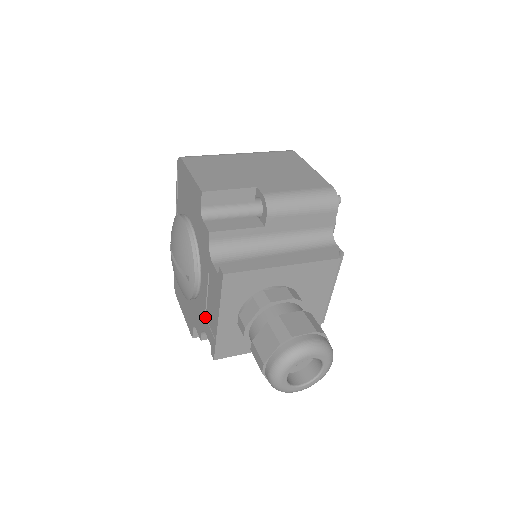
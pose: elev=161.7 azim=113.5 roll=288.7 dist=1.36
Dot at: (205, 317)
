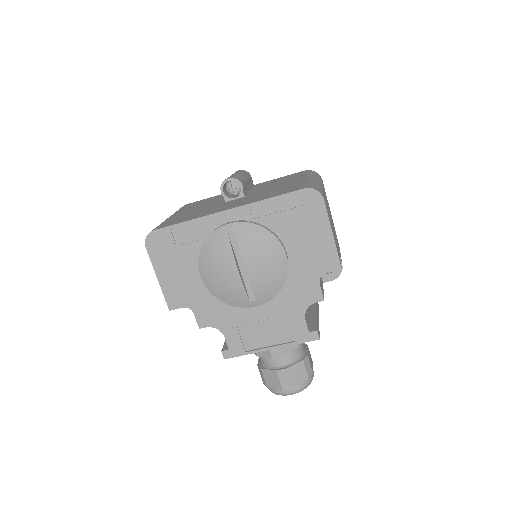
Dot at: (238, 327)
